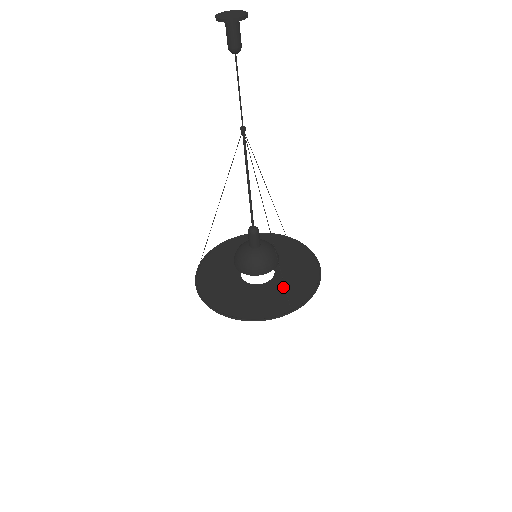
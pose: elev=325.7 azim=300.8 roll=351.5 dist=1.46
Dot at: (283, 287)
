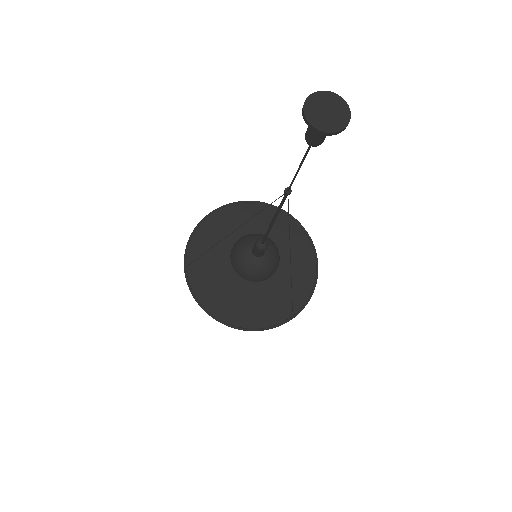
Dot at: (281, 284)
